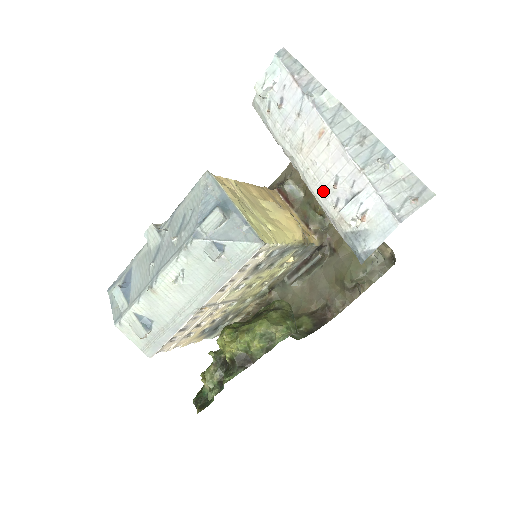
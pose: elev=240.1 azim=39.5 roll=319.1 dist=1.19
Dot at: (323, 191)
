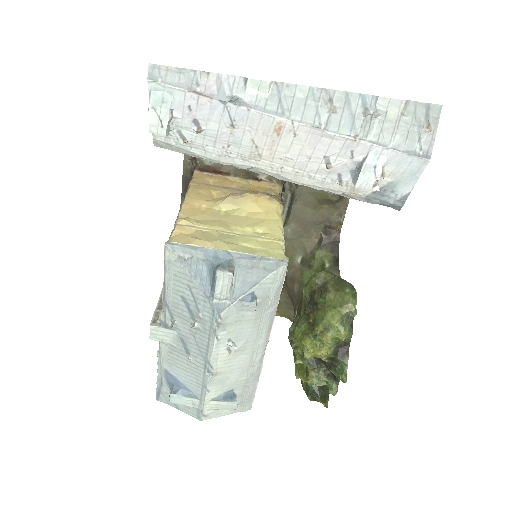
Dot at: (315, 177)
